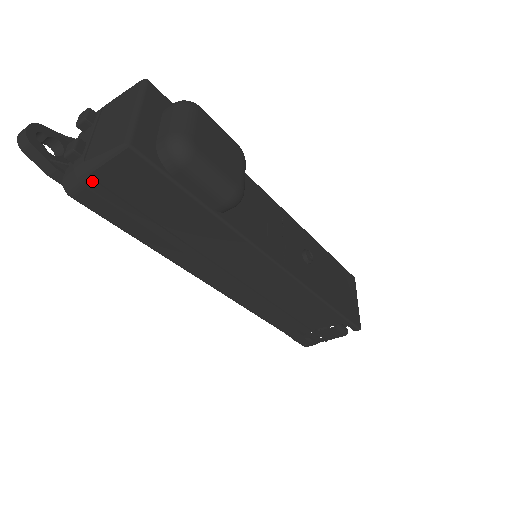
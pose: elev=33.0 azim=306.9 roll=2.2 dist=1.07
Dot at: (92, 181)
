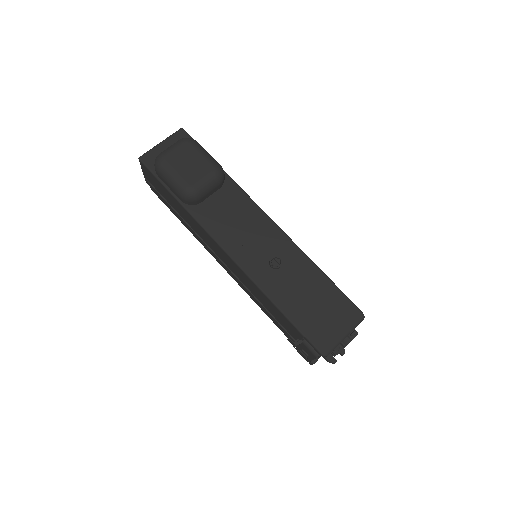
Dot at: (146, 179)
